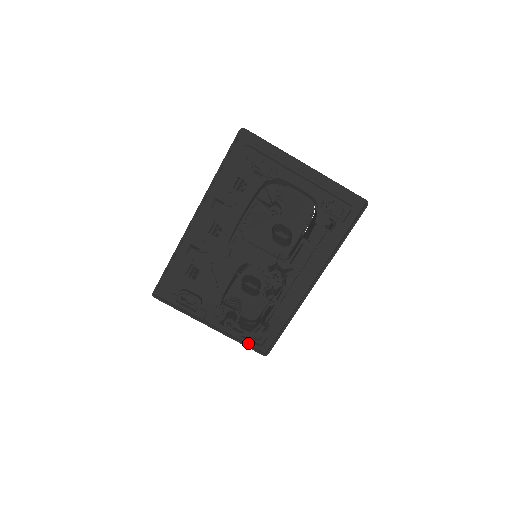
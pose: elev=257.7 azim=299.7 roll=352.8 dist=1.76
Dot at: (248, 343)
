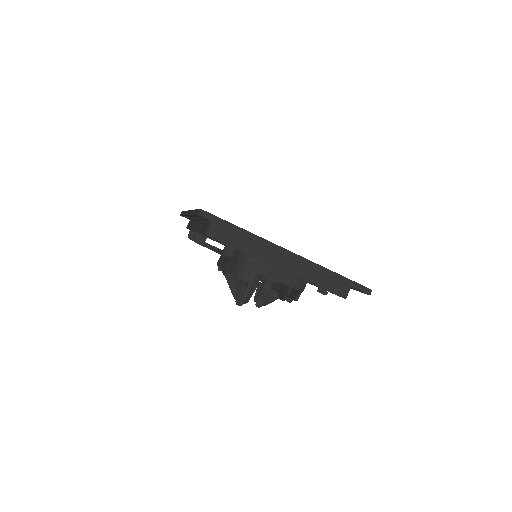
Dot at: occluded
